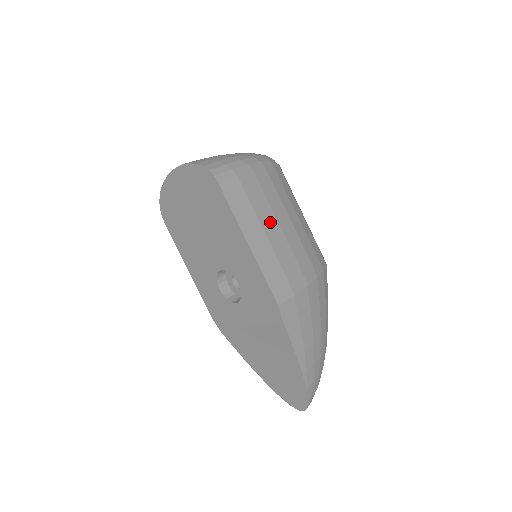
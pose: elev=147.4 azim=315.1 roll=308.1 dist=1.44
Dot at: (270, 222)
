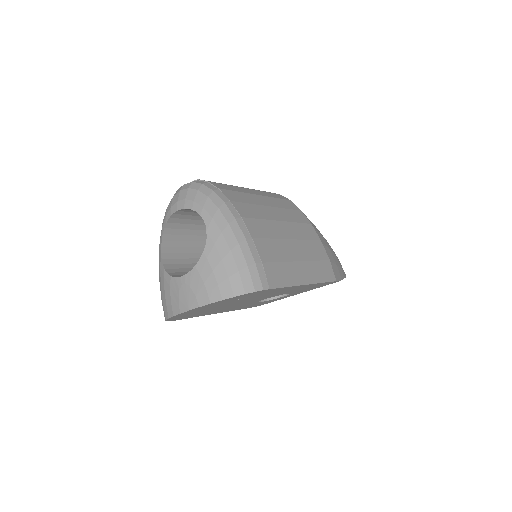
Dot at: (289, 249)
